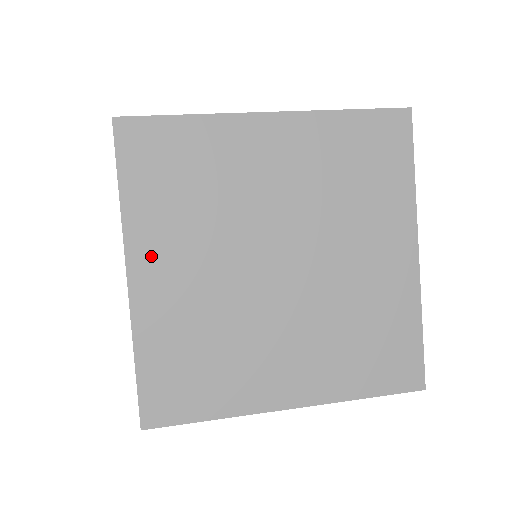
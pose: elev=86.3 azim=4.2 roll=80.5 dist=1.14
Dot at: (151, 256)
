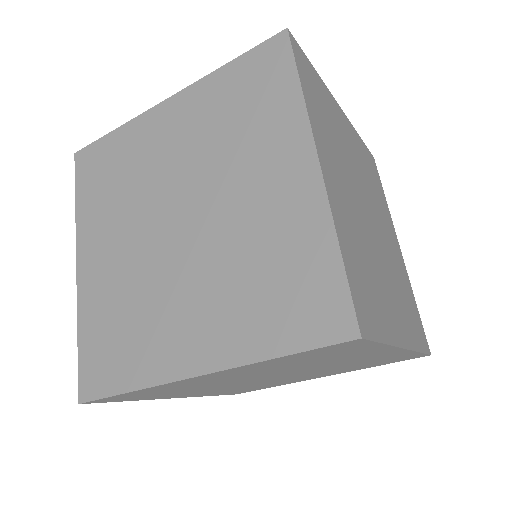
Dot at: (91, 244)
